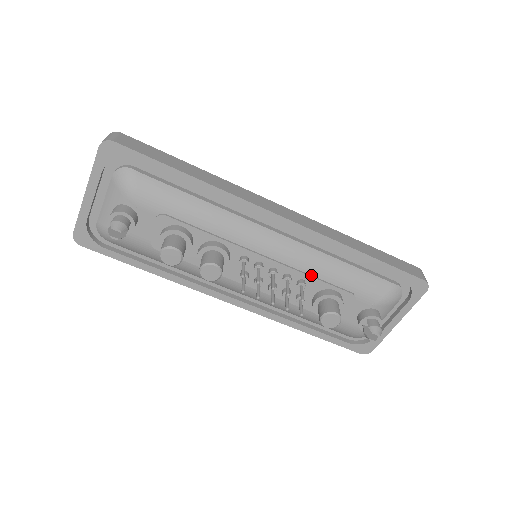
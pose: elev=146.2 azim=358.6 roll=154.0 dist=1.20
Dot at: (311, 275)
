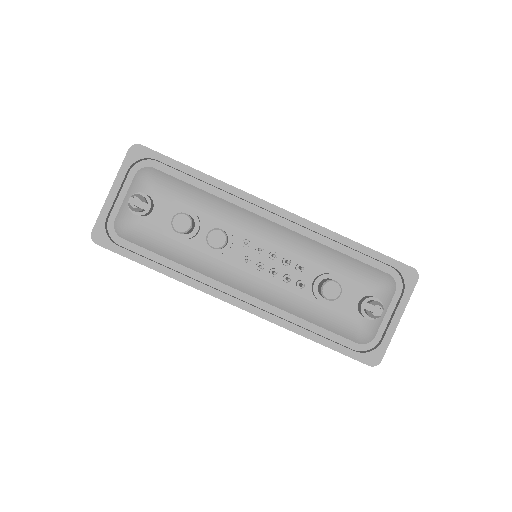
Dot at: (308, 259)
